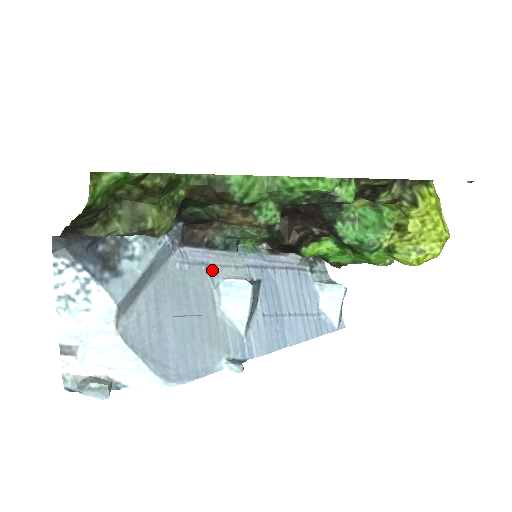
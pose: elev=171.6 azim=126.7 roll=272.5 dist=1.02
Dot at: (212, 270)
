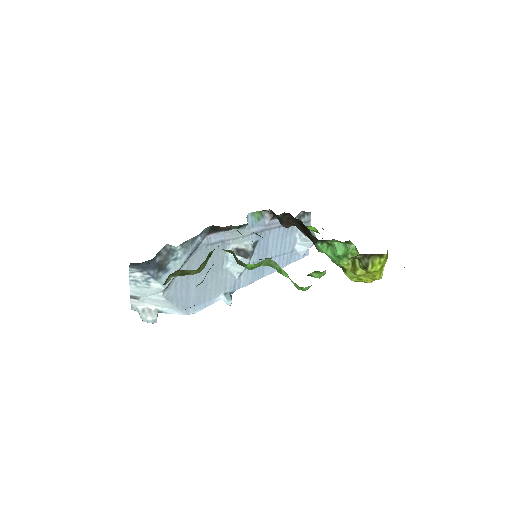
Dot at: (226, 243)
